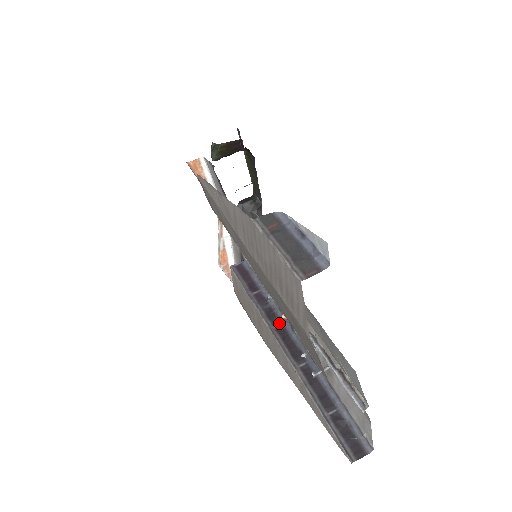
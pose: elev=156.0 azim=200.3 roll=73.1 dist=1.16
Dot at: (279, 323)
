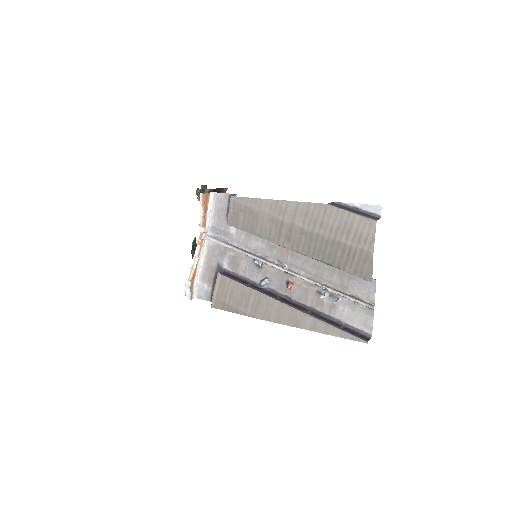
Dot at: (278, 297)
